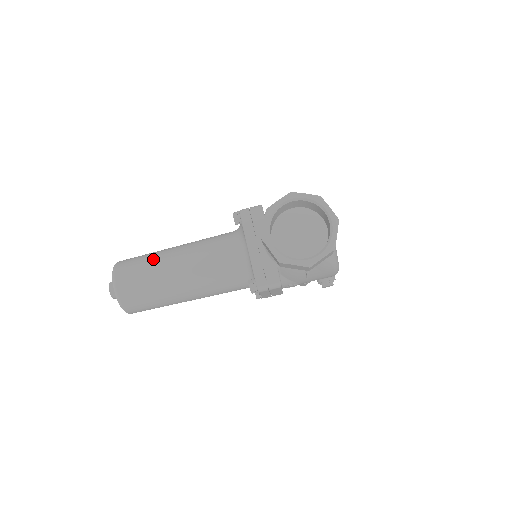
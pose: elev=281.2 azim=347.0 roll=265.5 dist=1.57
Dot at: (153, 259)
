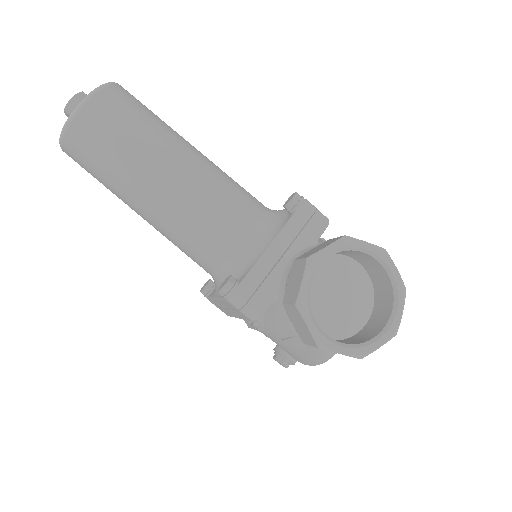
Dot at: (161, 130)
